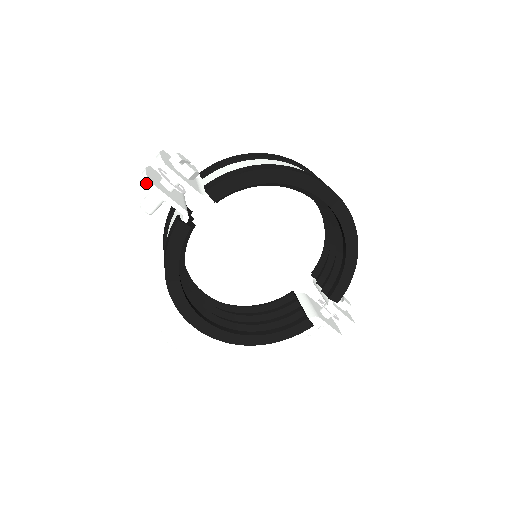
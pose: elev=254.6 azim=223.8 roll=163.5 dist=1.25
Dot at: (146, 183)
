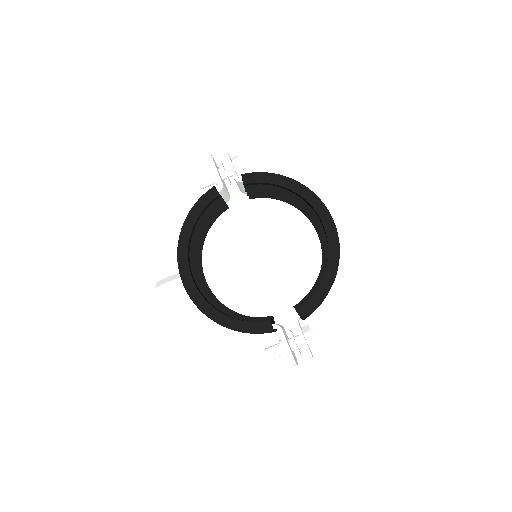
Dot at: (209, 156)
